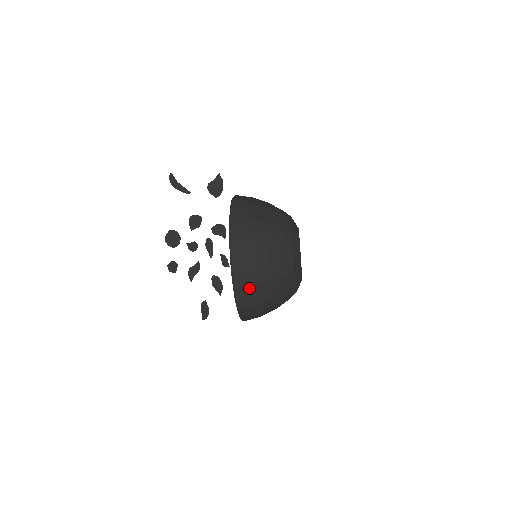
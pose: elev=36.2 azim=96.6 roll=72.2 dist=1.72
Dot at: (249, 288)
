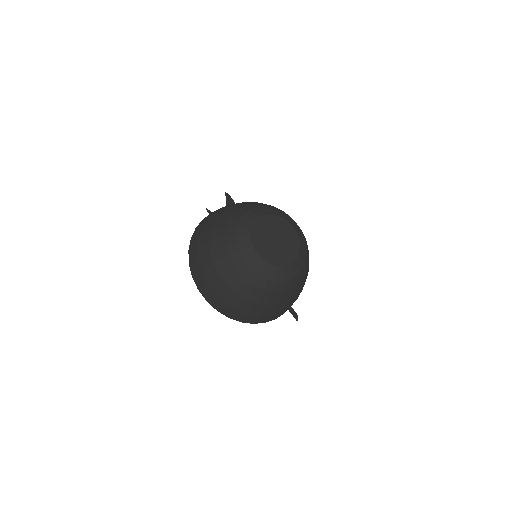
Dot at: (215, 297)
